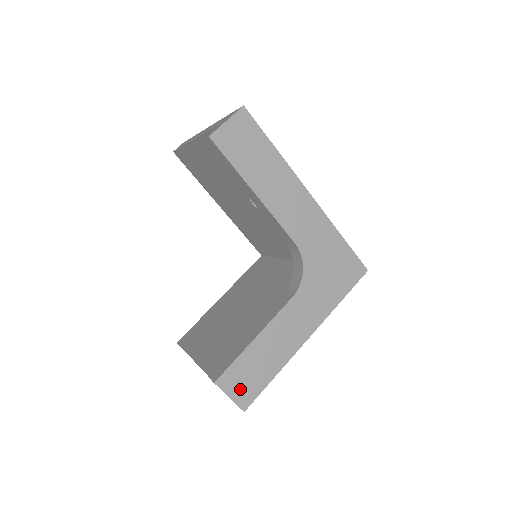
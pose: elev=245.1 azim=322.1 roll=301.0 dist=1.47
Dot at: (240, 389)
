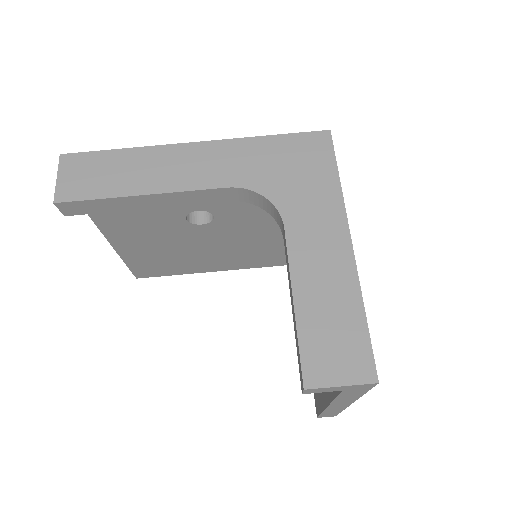
Dot at: (342, 365)
